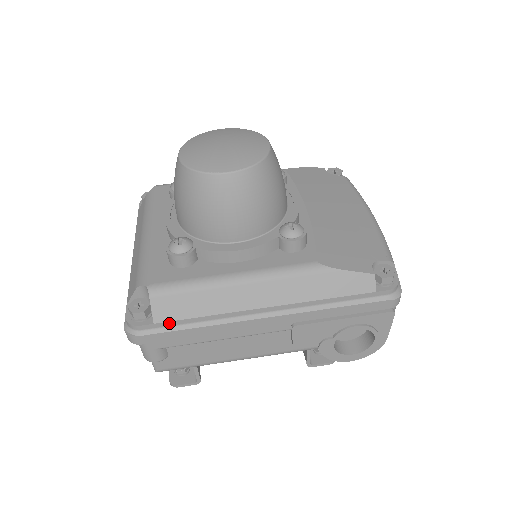
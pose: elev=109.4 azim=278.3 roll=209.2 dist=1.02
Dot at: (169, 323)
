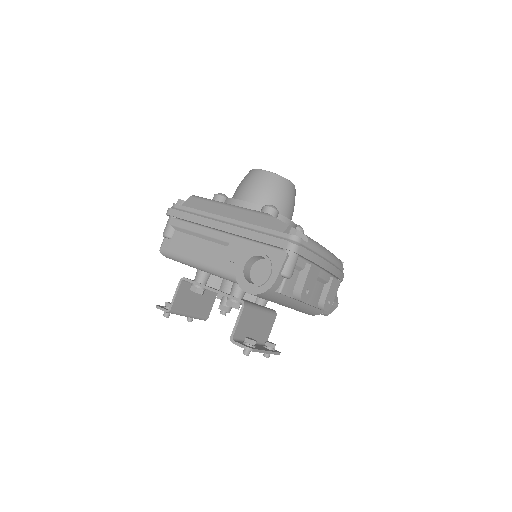
Dot at: (186, 208)
